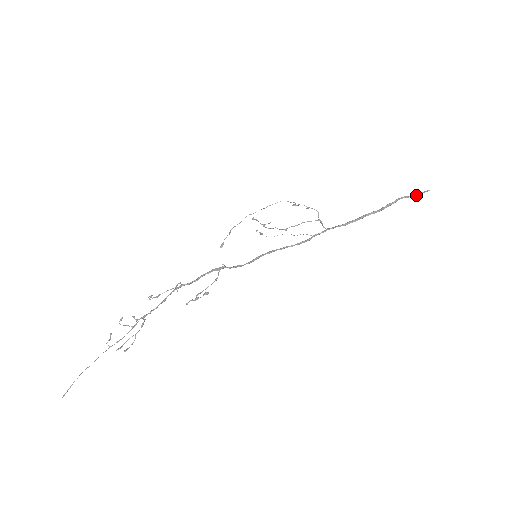
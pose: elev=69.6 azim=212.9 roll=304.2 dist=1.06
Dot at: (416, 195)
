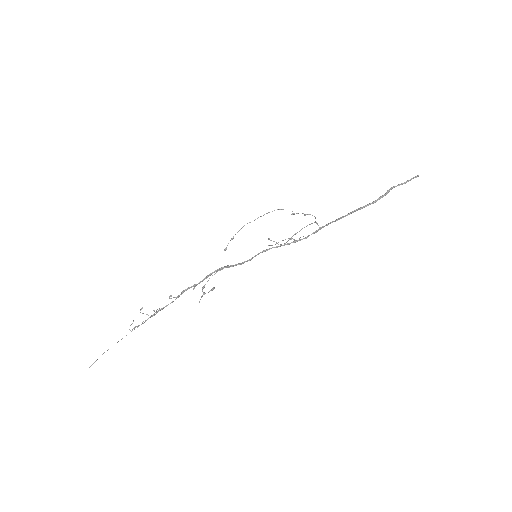
Dot at: (405, 182)
